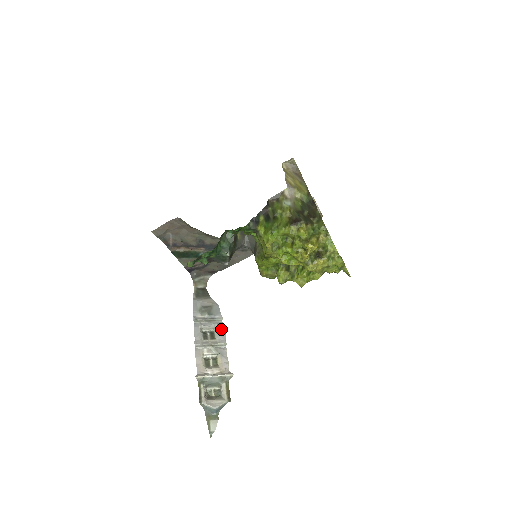
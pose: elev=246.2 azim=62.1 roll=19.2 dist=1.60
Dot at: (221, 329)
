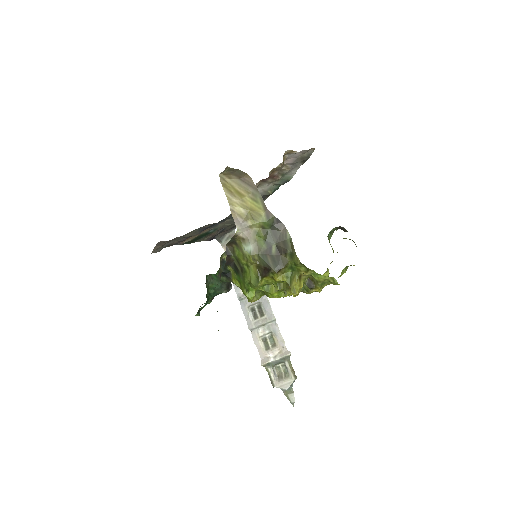
Dot at: (265, 303)
